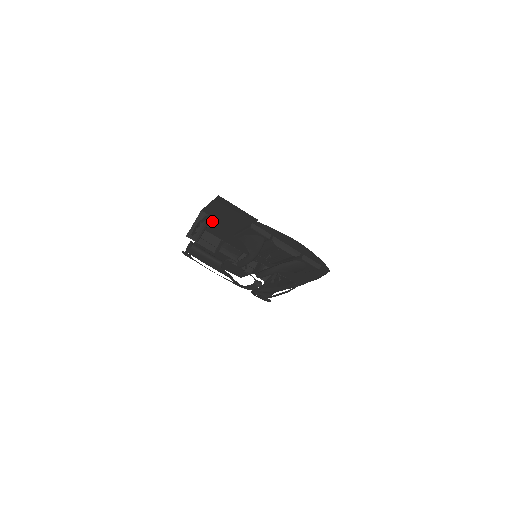
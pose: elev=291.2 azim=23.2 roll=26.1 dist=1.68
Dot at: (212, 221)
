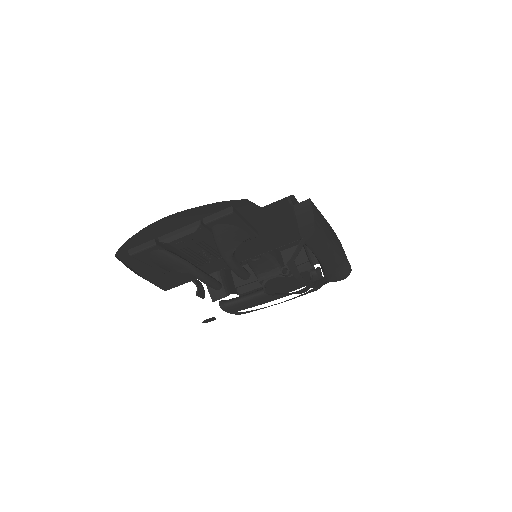
Dot at: occluded
